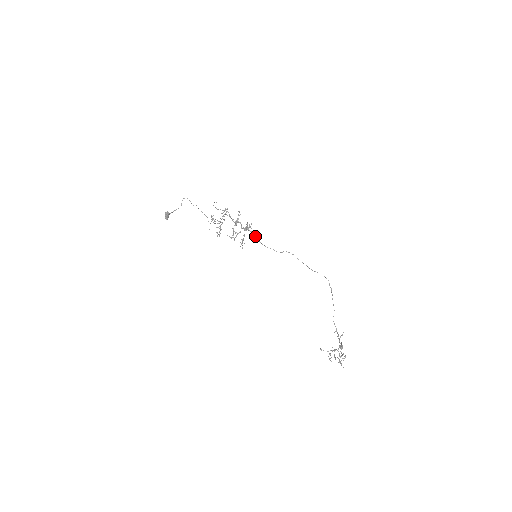
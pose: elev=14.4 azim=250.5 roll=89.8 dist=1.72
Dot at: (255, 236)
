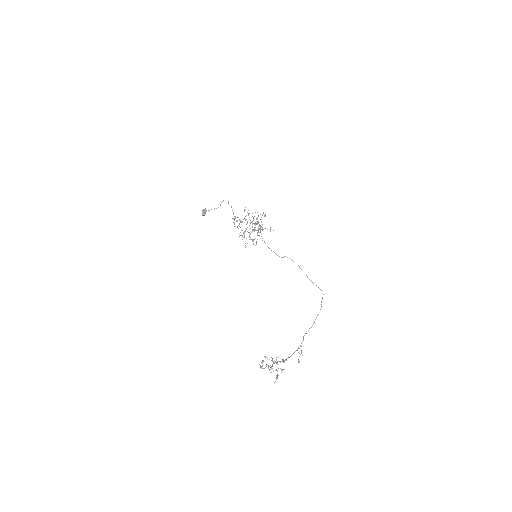
Dot at: (262, 238)
